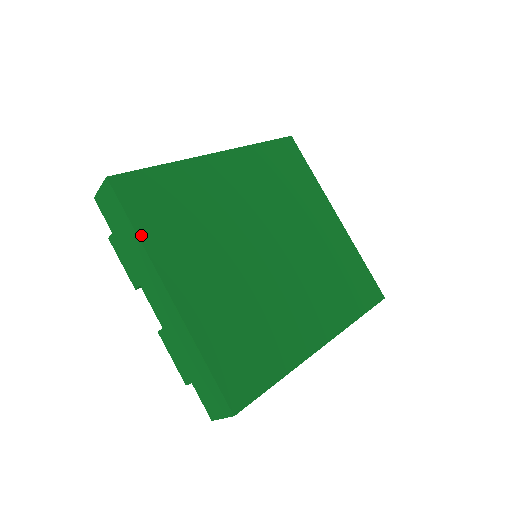
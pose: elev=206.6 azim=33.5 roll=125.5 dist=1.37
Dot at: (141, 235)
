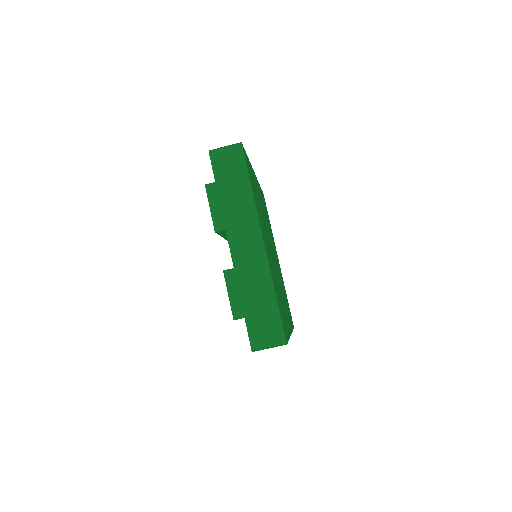
Dot at: (253, 193)
